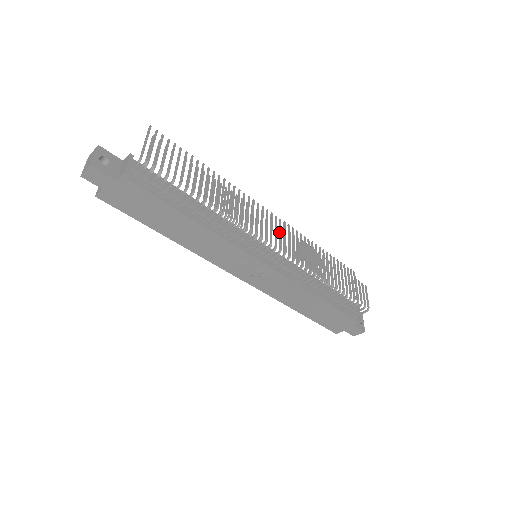
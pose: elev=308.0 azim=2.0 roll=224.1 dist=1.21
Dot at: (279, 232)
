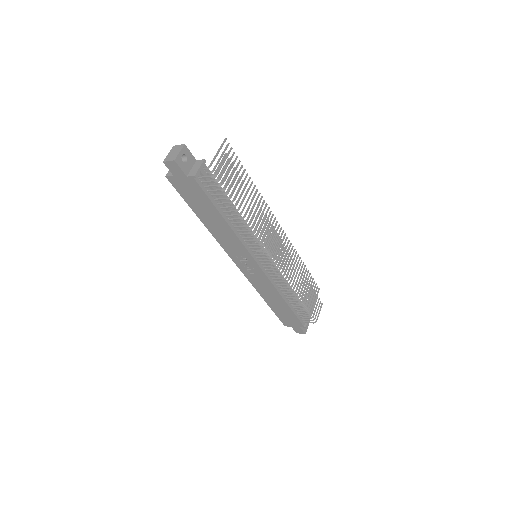
Dot at: occluded
